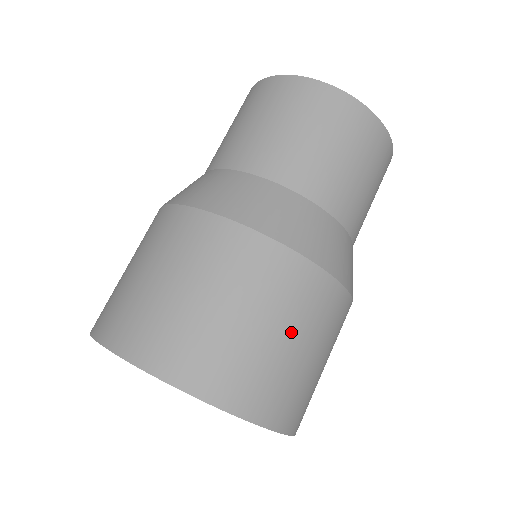
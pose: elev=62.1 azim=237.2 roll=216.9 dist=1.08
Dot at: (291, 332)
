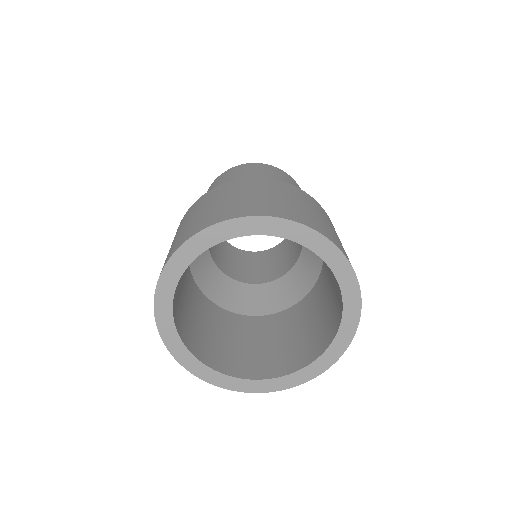
Dot at: (321, 215)
